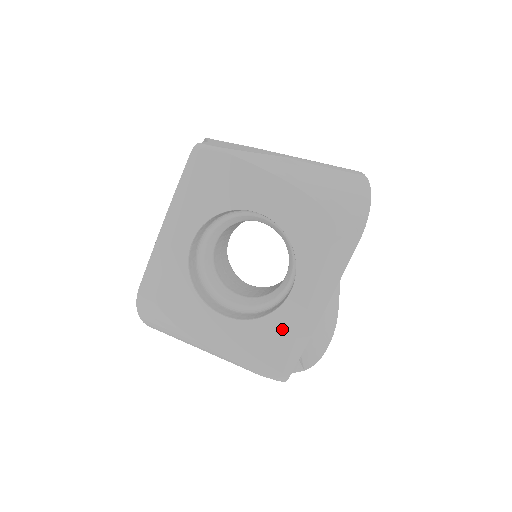
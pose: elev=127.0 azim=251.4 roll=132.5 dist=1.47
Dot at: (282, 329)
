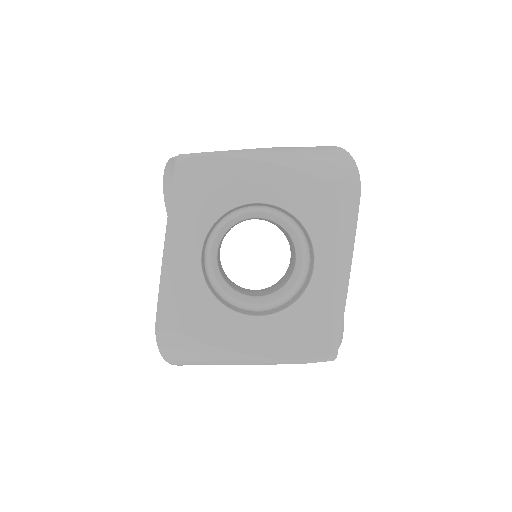
Dot at: (317, 307)
